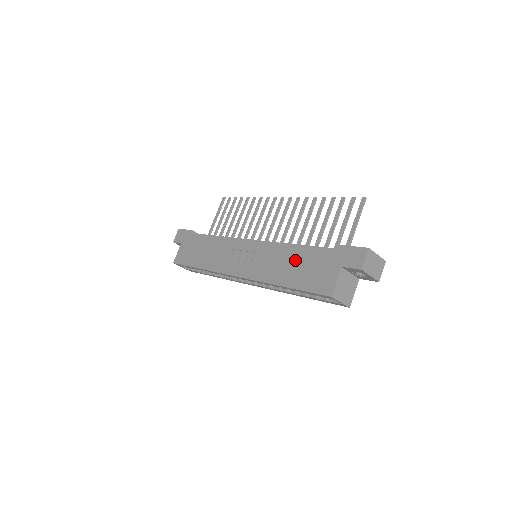
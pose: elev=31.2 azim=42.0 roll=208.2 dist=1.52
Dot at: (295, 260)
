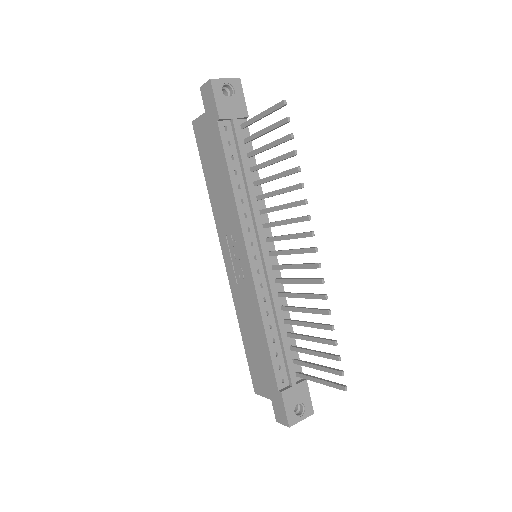
Dot at: (257, 342)
